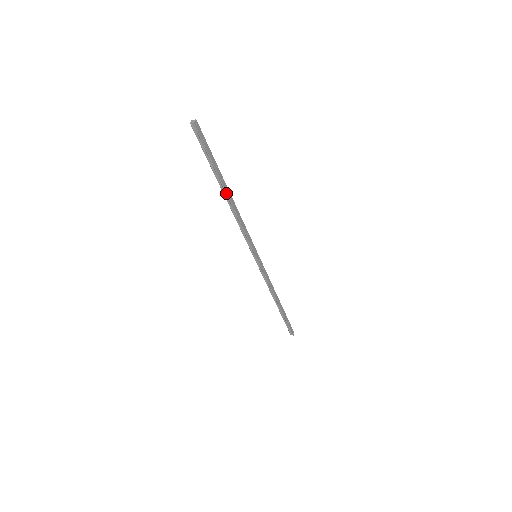
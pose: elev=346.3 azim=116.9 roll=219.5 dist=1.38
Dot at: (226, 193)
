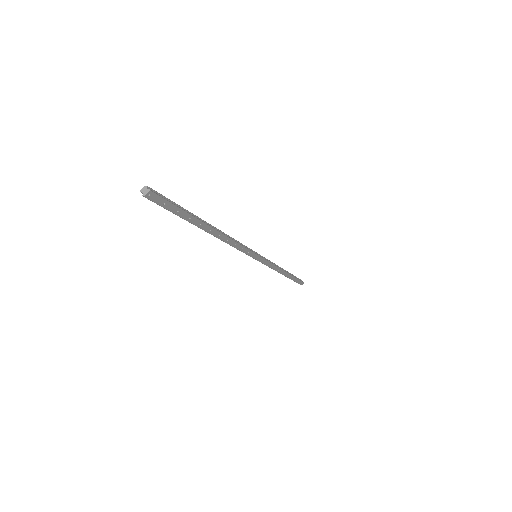
Dot at: (207, 232)
